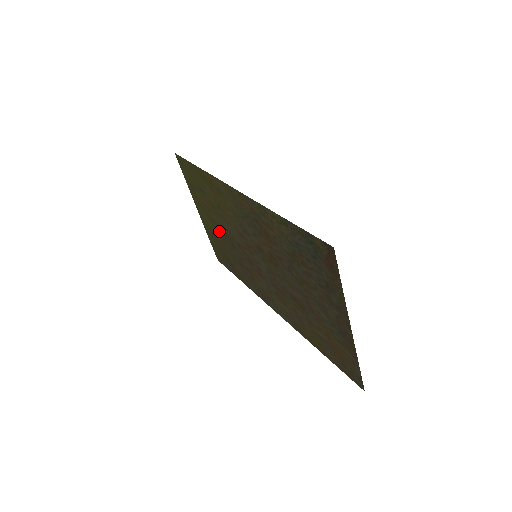
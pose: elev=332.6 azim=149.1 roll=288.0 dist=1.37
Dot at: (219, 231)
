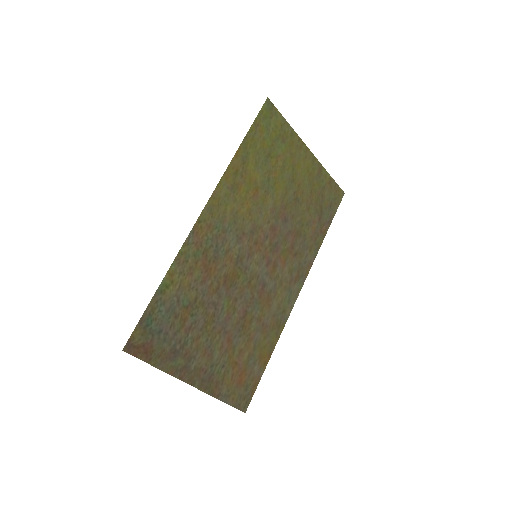
Dot at: (293, 192)
